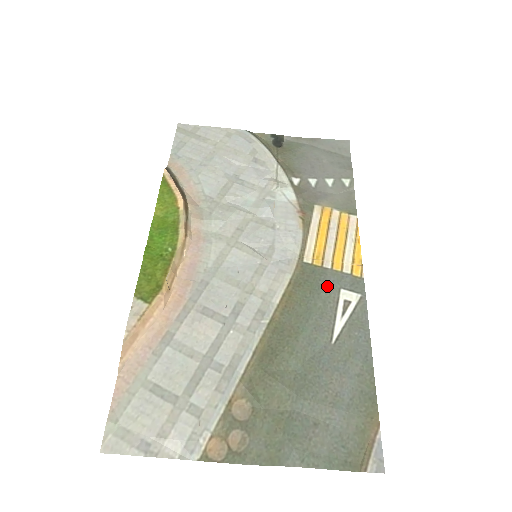
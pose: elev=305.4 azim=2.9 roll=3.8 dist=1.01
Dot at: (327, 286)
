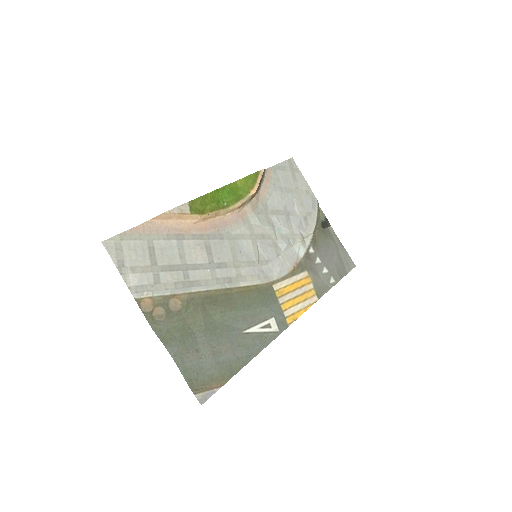
Dot at: (270, 308)
